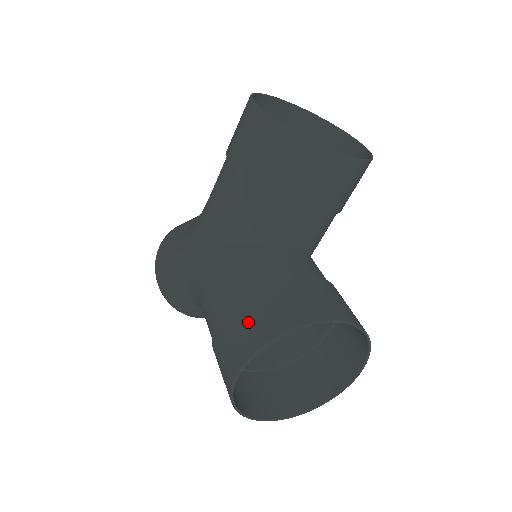
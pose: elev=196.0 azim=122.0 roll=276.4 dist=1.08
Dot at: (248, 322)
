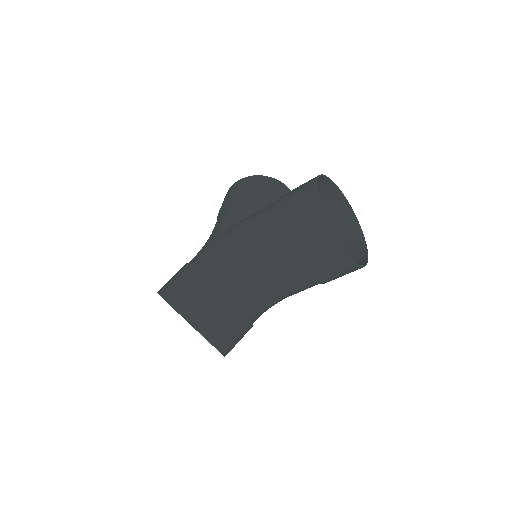
Dot at: occluded
